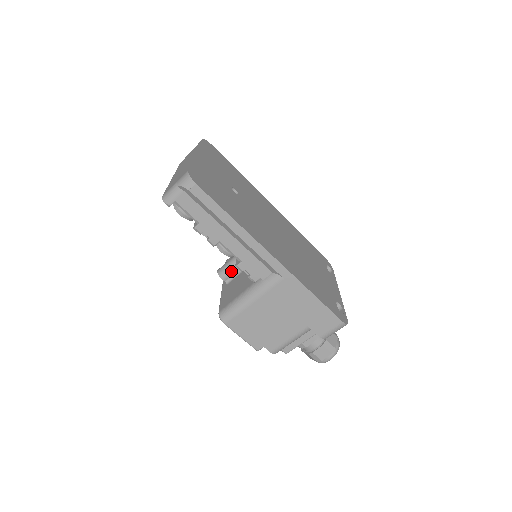
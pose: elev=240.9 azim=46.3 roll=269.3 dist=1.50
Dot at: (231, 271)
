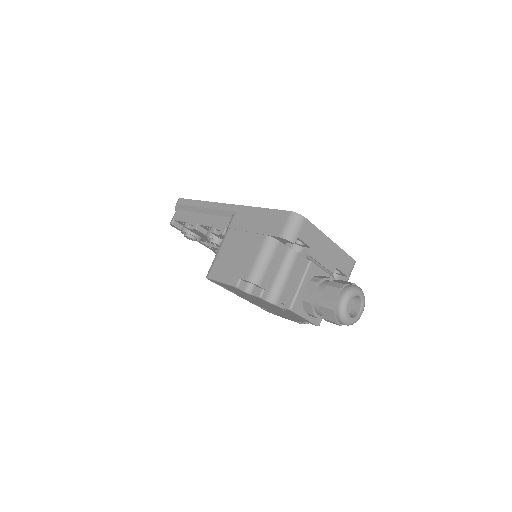
Dot at: occluded
